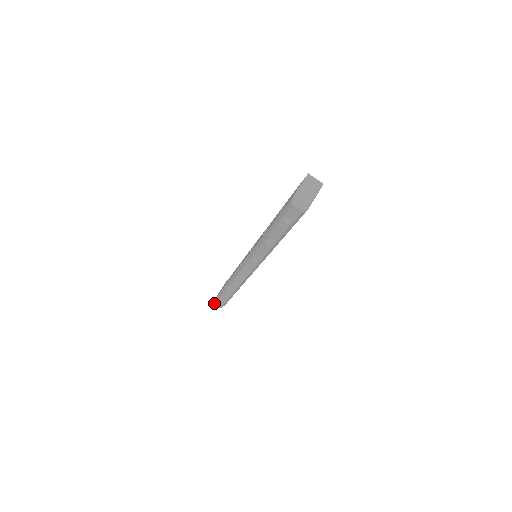
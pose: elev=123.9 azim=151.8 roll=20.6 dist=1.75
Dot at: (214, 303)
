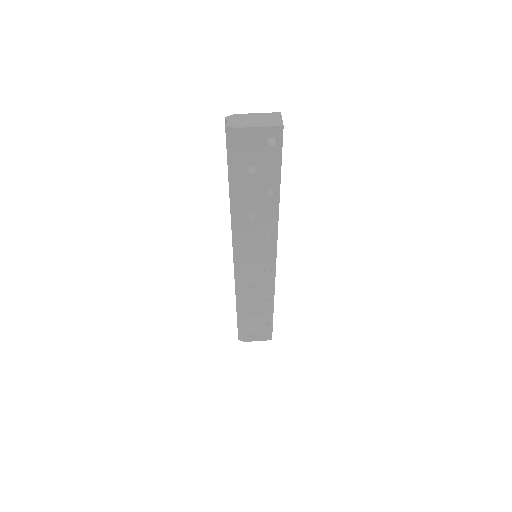
Dot at: occluded
